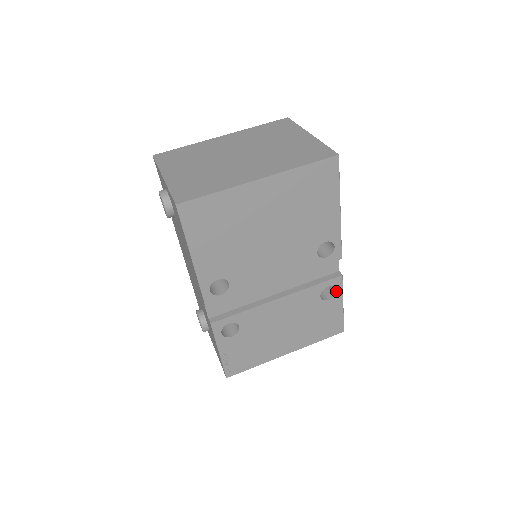
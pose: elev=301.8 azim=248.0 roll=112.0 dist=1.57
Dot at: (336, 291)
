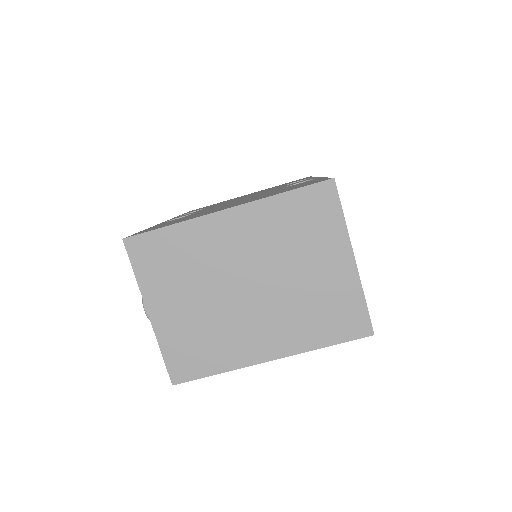
Dot at: occluded
